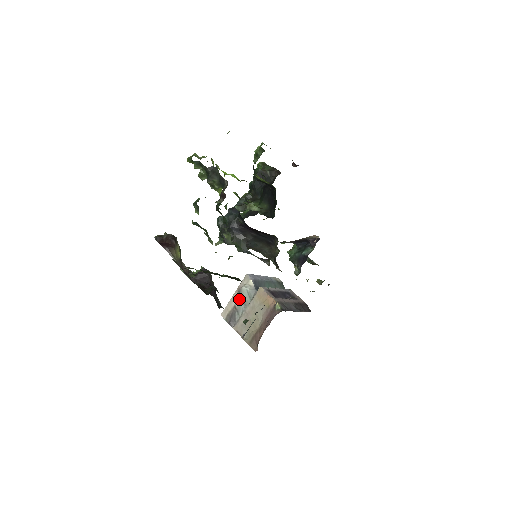
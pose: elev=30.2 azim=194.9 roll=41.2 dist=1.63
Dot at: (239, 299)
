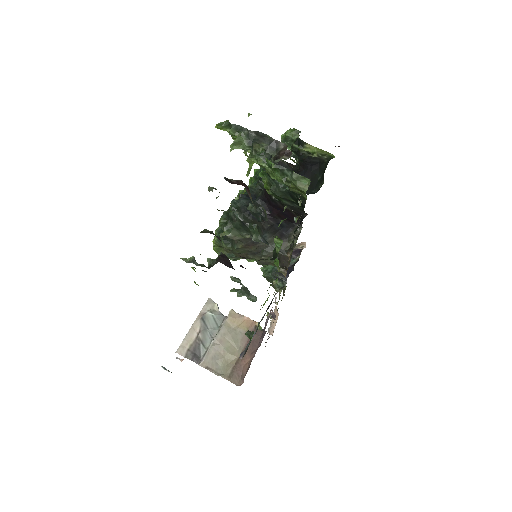
Dot at: (203, 327)
